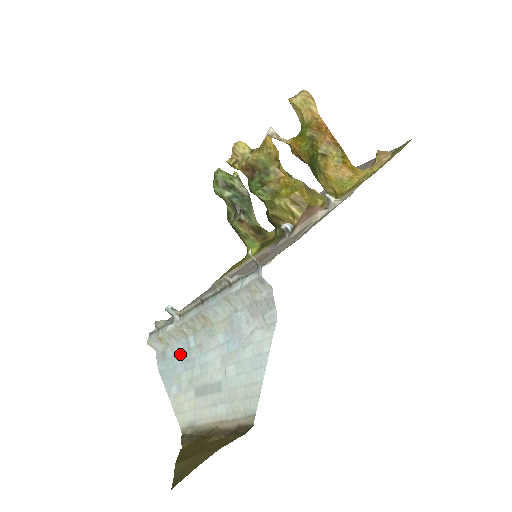
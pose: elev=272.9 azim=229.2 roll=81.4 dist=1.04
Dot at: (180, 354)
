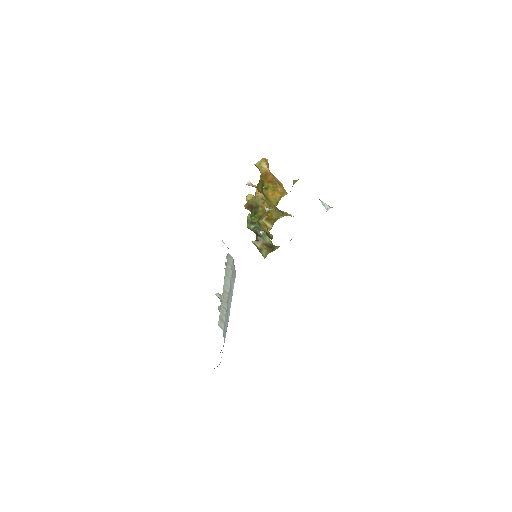
Dot at: (226, 324)
